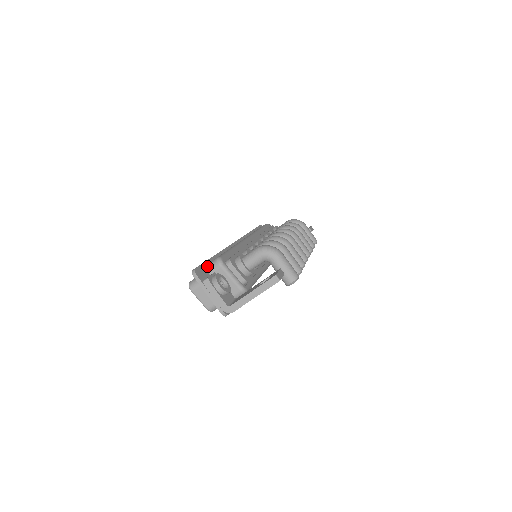
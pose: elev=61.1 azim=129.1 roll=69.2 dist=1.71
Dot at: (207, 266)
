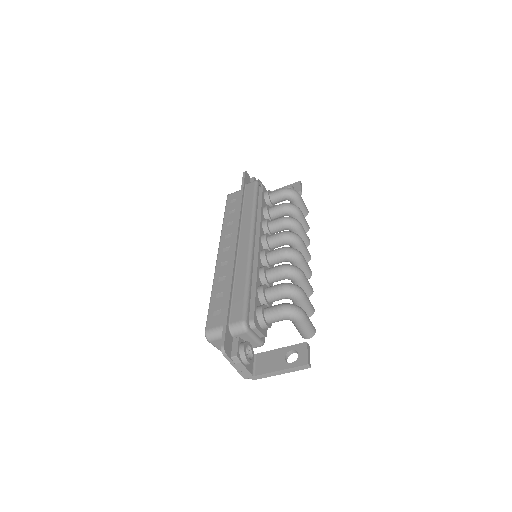
Dot at: (230, 328)
